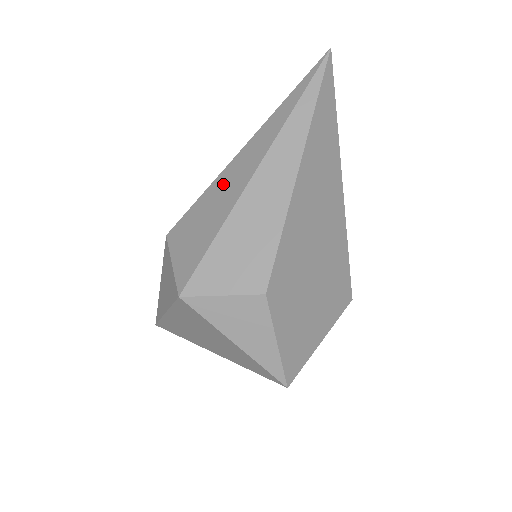
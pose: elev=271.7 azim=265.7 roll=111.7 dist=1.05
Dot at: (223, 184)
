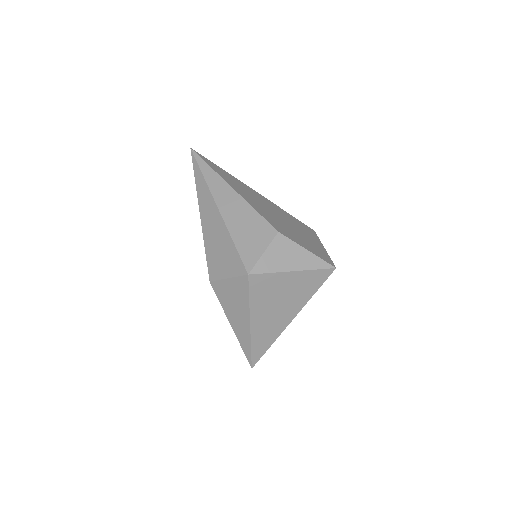
Dot at: (209, 230)
